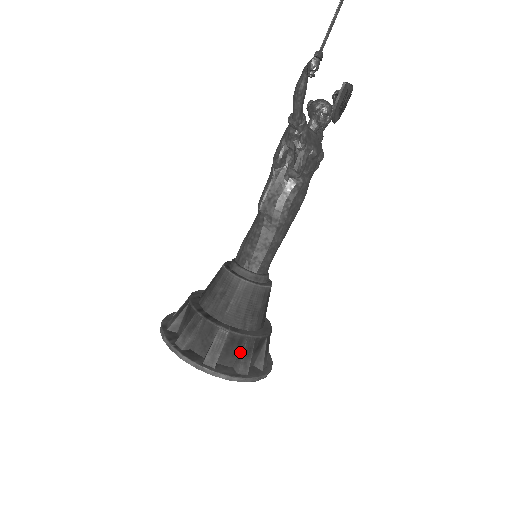
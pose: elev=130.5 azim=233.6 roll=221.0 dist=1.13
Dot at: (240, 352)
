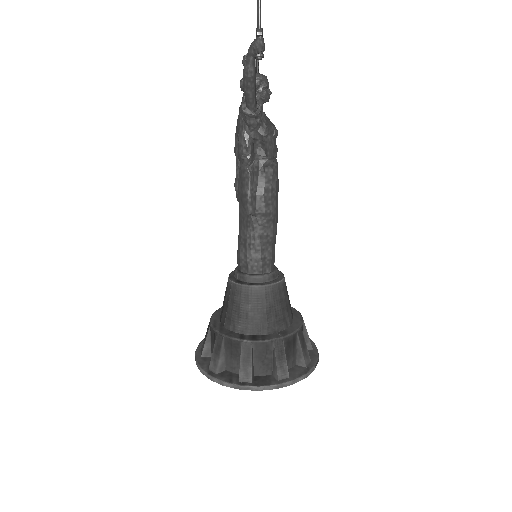
Dot at: (297, 348)
